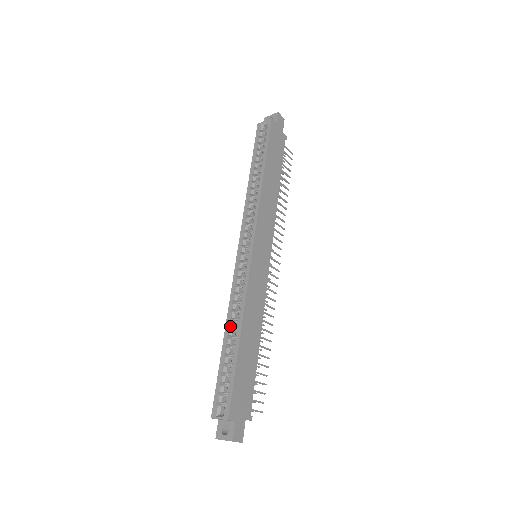
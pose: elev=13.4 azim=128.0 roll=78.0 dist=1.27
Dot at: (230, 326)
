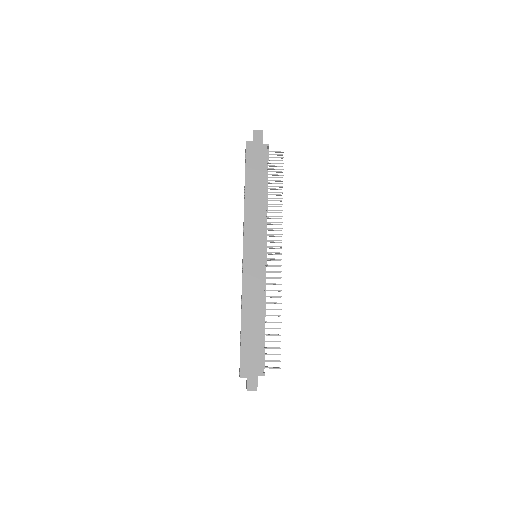
Dot at: occluded
